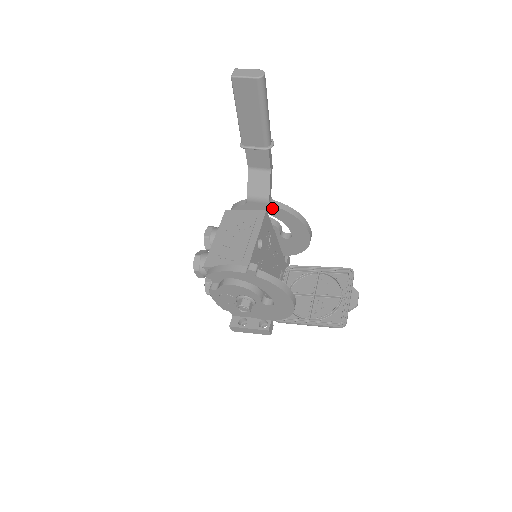
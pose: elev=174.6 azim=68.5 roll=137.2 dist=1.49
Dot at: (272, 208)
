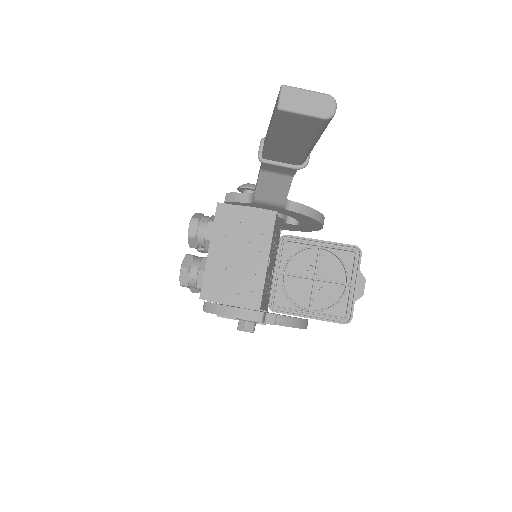
Dot at: (285, 210)
